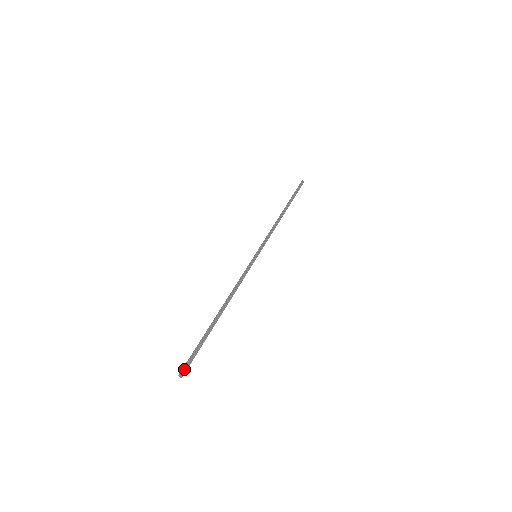
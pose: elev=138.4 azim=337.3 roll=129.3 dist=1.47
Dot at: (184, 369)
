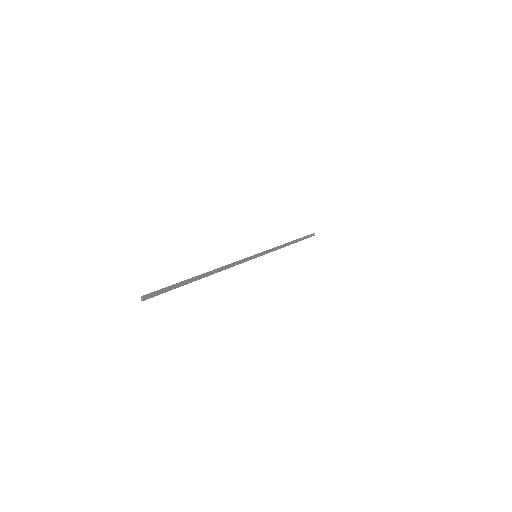
Dot at: (150, 295)
